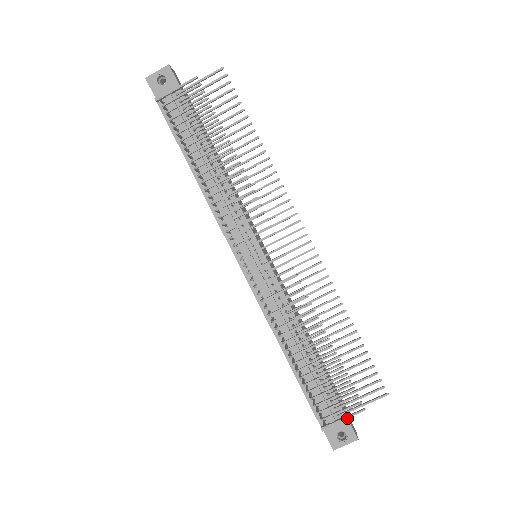
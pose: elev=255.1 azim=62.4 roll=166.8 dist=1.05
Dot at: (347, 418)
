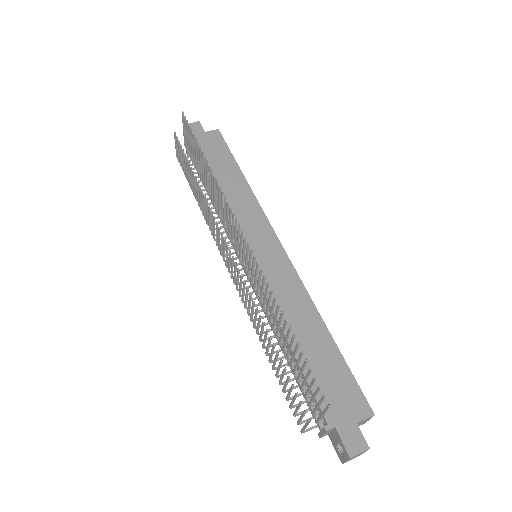
Dot at: (305, 427)
